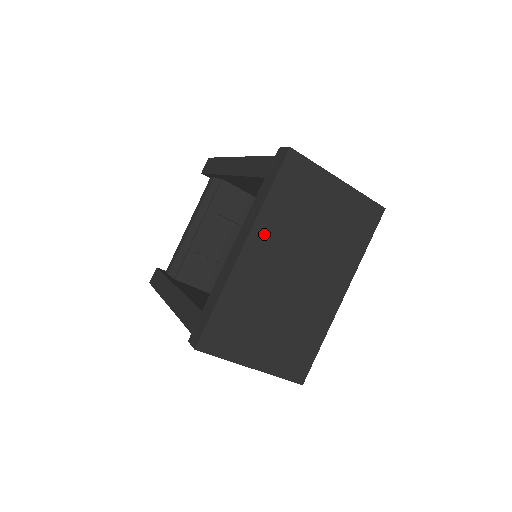
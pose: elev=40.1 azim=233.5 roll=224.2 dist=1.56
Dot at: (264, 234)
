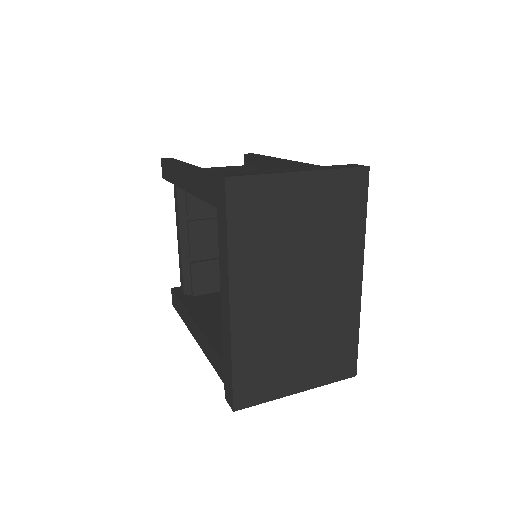
Dot at: (245, 278)
